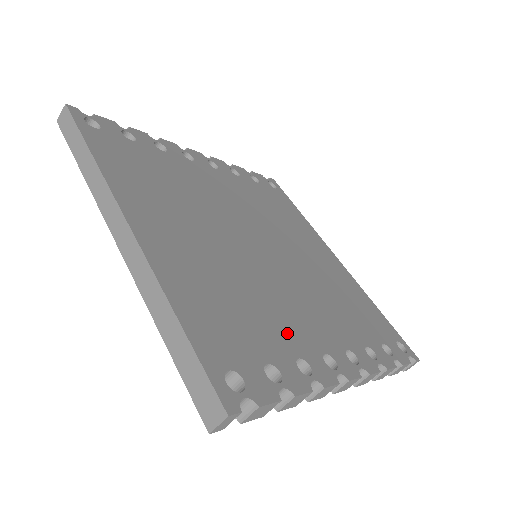
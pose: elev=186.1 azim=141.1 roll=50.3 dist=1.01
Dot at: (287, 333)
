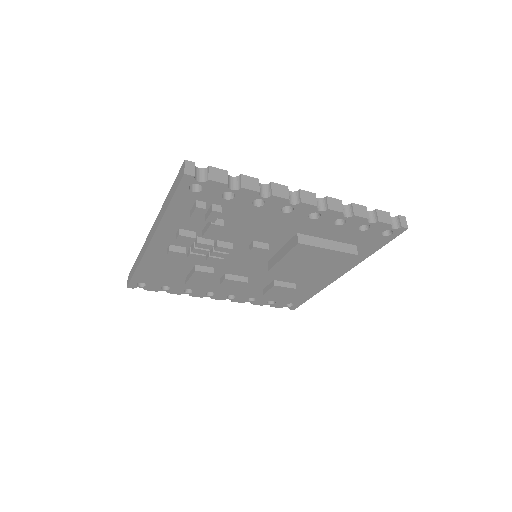
Dot at: occluded
